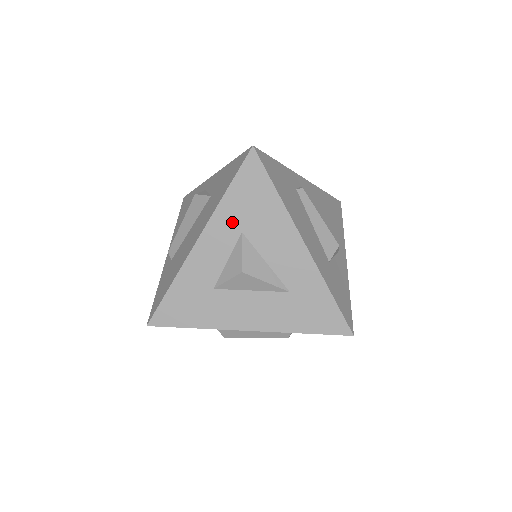
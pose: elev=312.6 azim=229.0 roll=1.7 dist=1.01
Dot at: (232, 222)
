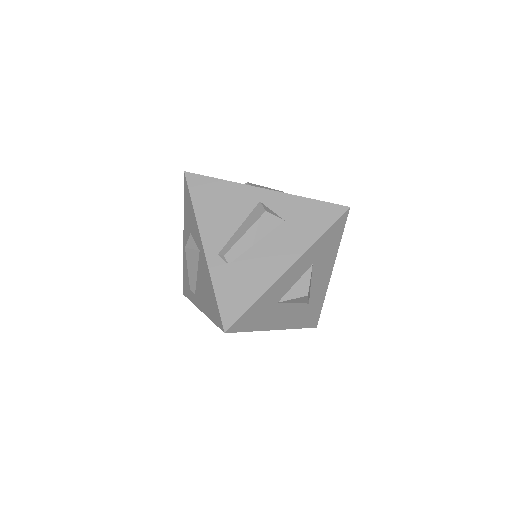
Dot at: (313, 257)
